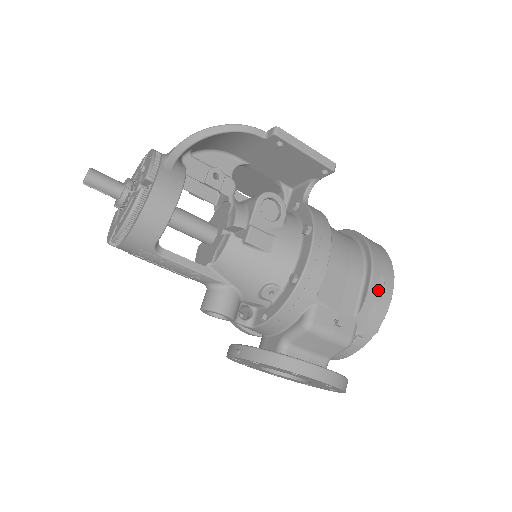
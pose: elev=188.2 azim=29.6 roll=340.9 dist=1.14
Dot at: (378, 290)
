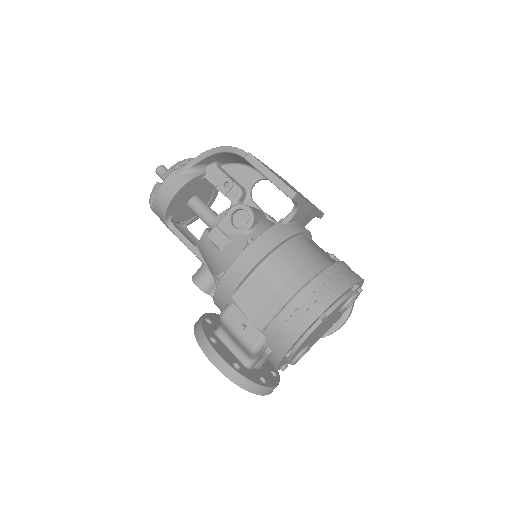
Dot at: (291, 319)
